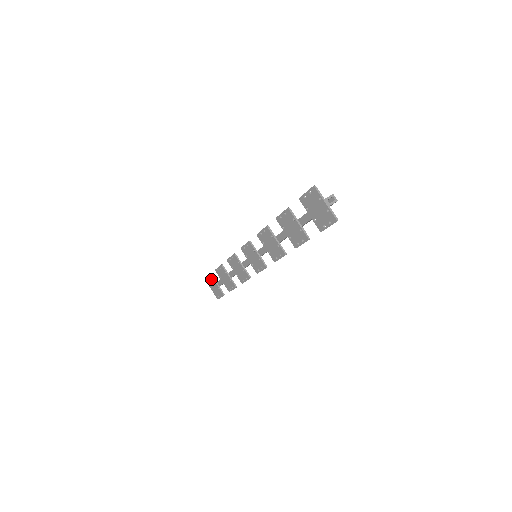
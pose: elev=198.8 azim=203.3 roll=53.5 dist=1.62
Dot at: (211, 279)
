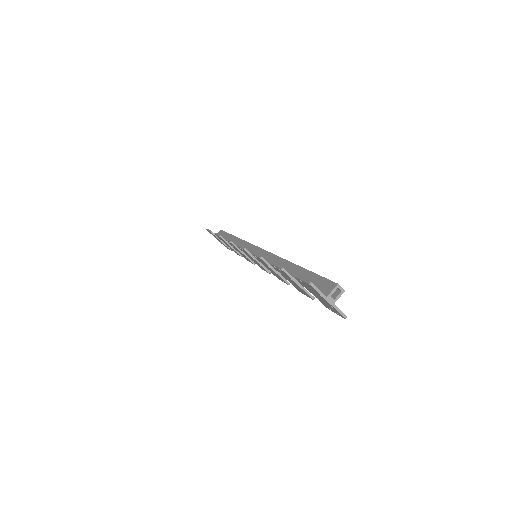
Dot at: occluded
